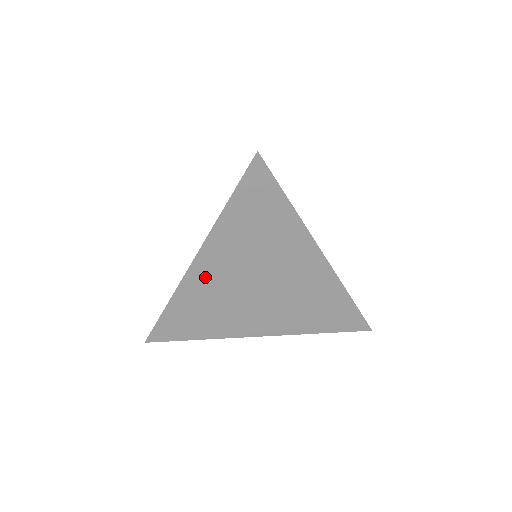
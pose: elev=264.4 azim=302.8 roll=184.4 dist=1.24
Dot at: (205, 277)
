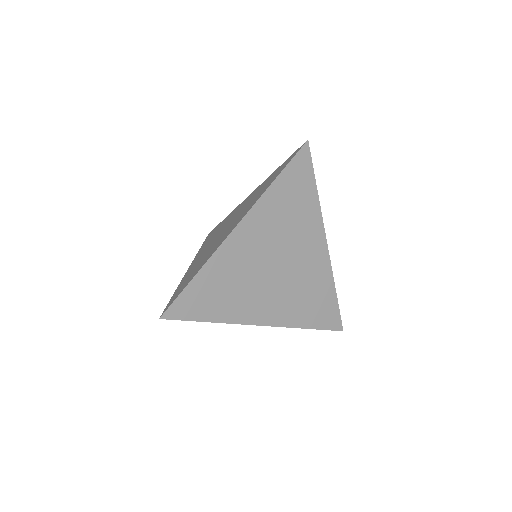
Dot at: (240, 246)
